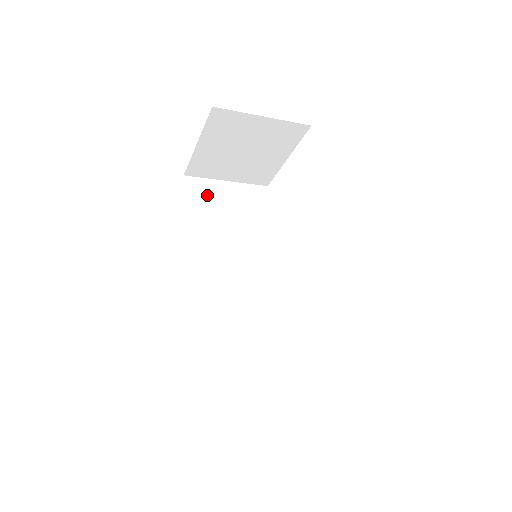
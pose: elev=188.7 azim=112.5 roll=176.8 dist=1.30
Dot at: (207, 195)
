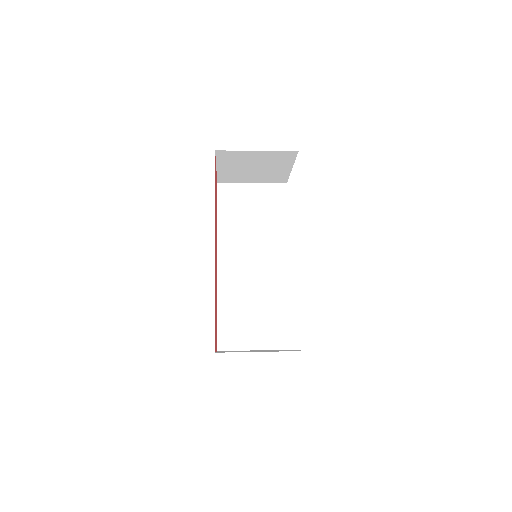
Dot at: (235, 198)
